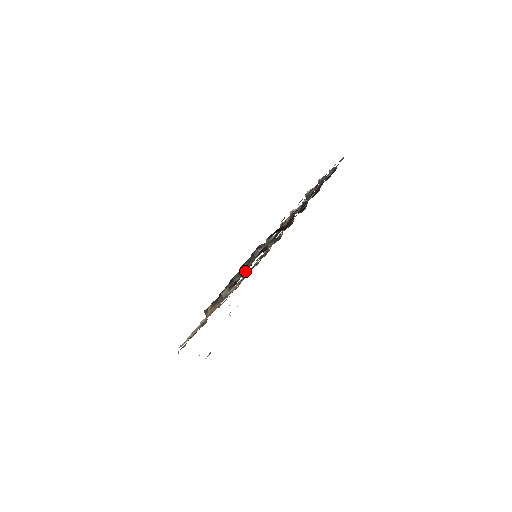
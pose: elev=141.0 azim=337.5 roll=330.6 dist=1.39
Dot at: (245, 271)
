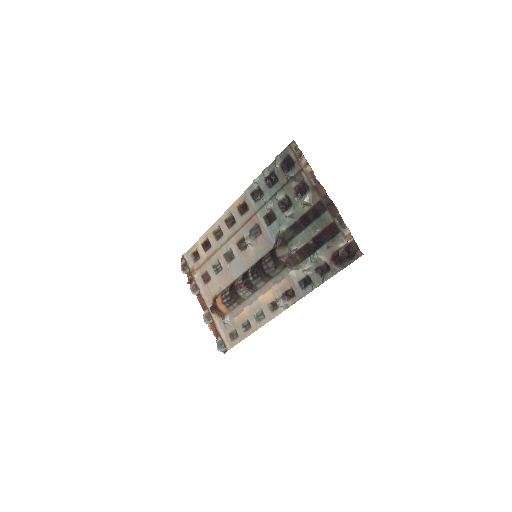
Dot at: (303, 285)
